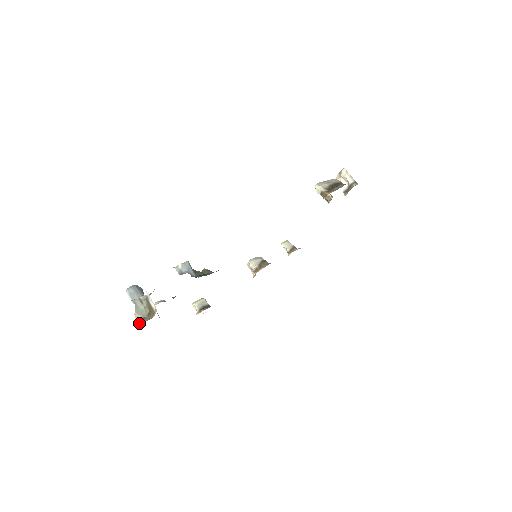
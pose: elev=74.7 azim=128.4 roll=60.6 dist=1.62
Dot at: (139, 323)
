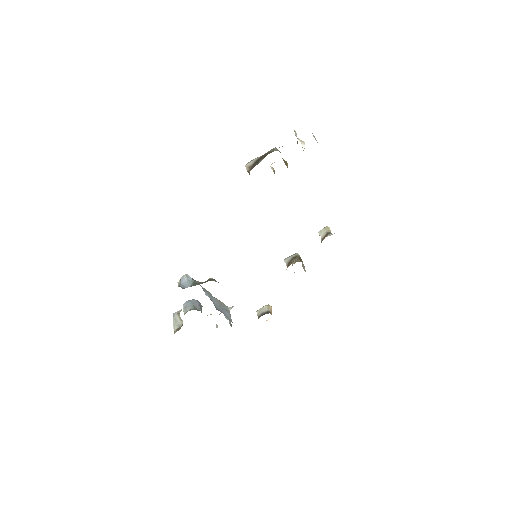
Dot at: (174, 333)
